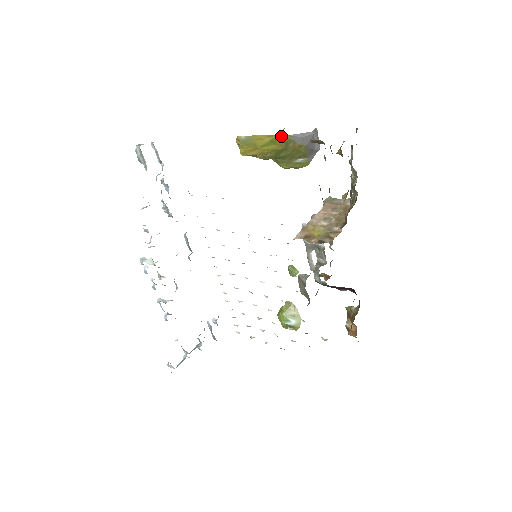
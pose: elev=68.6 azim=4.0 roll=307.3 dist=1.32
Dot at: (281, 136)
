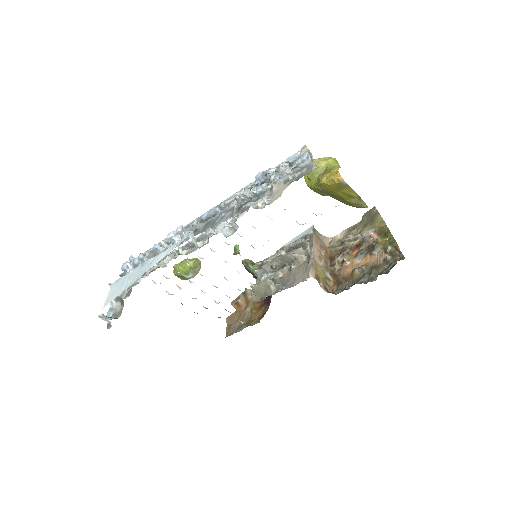
Dot at: (361, 200)
